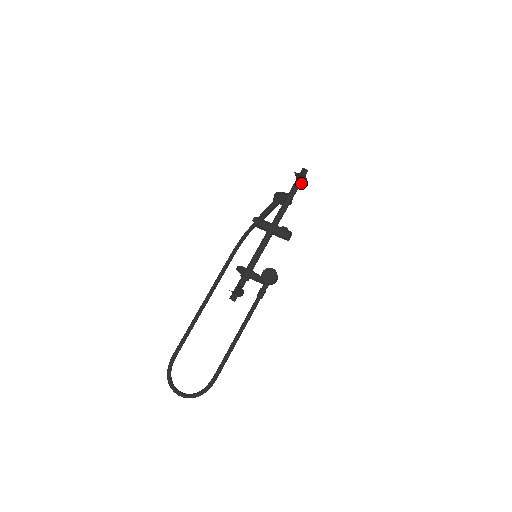
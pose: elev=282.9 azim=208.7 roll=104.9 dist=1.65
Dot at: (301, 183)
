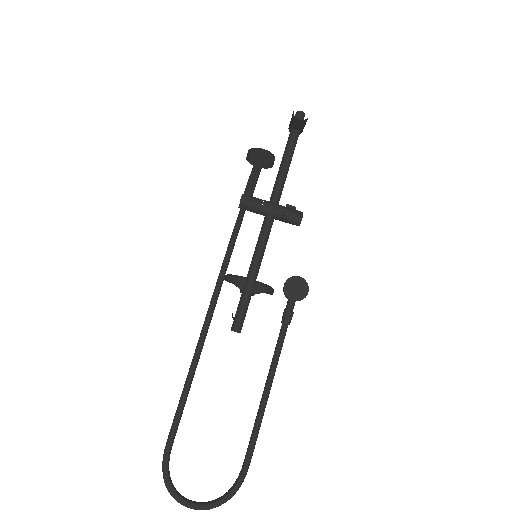
Dot at: occluded
